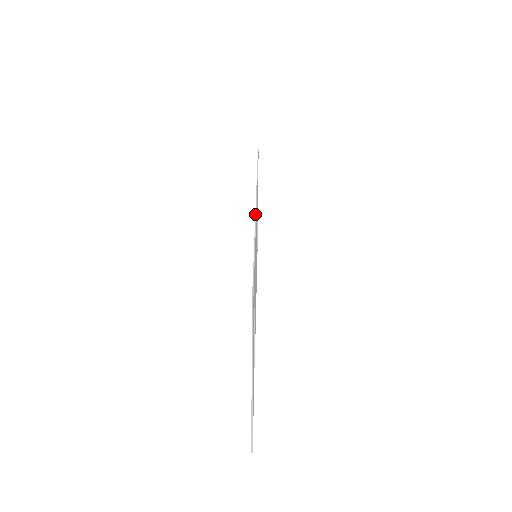
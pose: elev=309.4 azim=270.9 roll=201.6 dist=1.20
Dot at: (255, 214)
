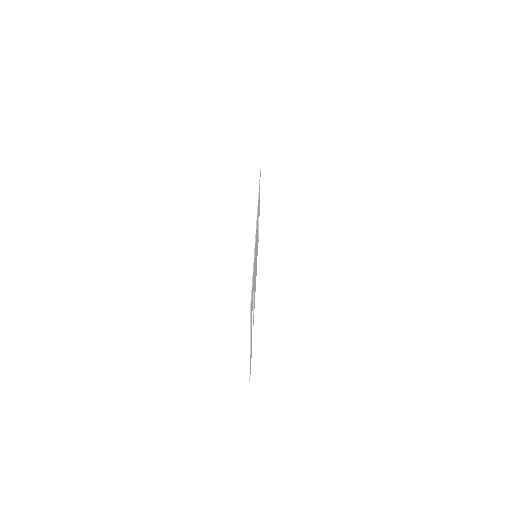
Dot at: (255, 234)
